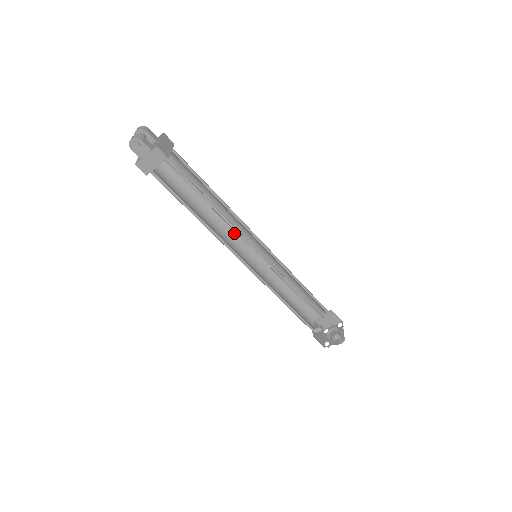
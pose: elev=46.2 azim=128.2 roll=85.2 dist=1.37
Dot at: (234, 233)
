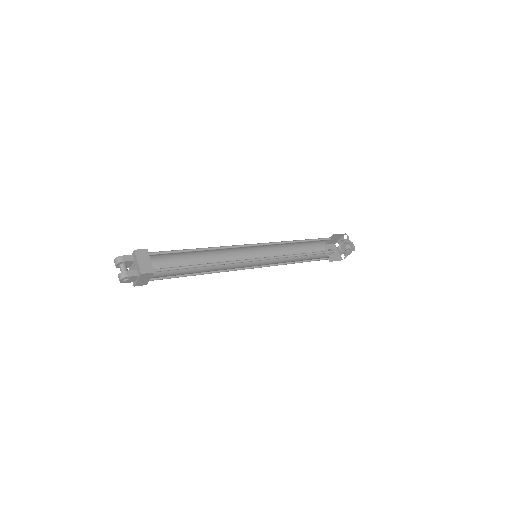
Dot at: (230, 252)
